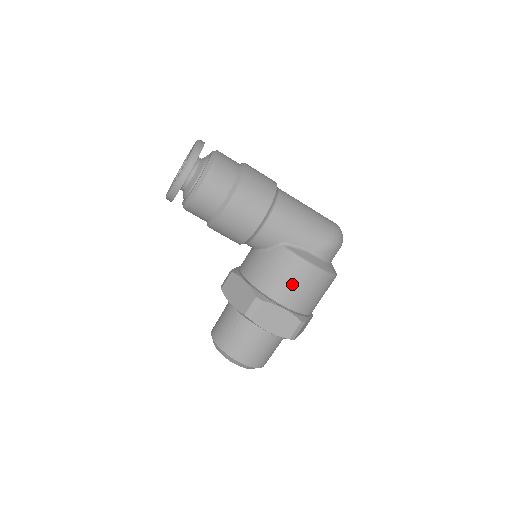
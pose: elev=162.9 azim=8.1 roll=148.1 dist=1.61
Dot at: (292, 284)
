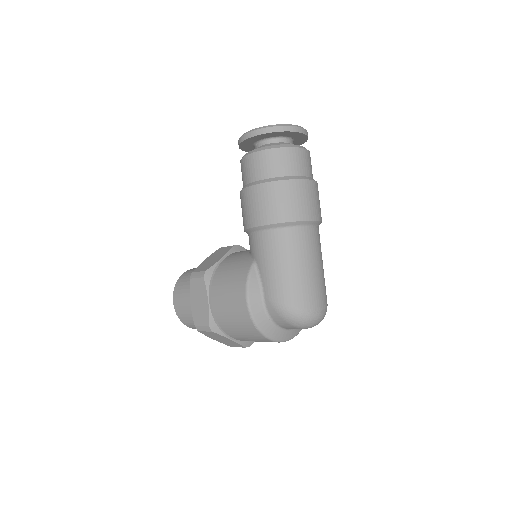
Dot at: (227, 294)
